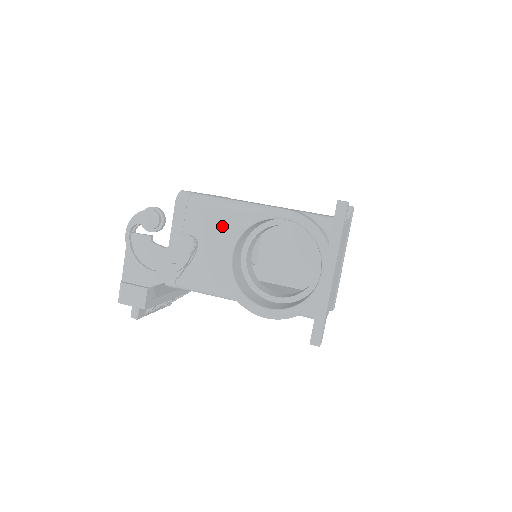
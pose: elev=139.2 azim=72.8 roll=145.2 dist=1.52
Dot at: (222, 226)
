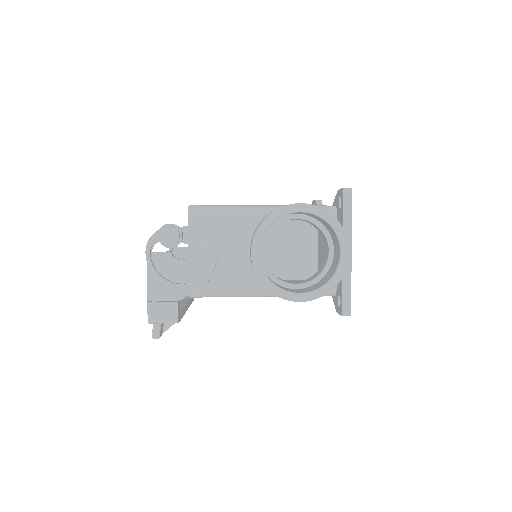
Dot at: (238, 230)
